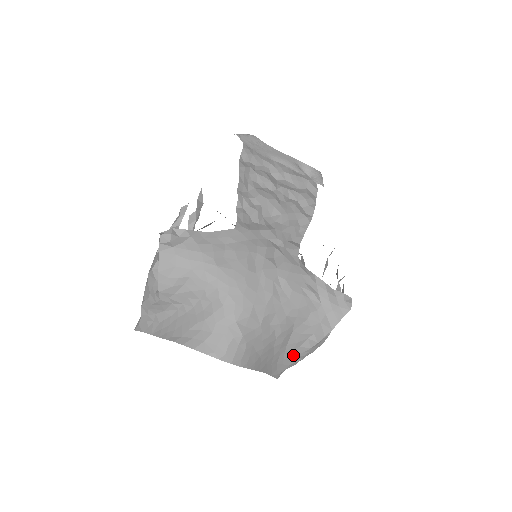
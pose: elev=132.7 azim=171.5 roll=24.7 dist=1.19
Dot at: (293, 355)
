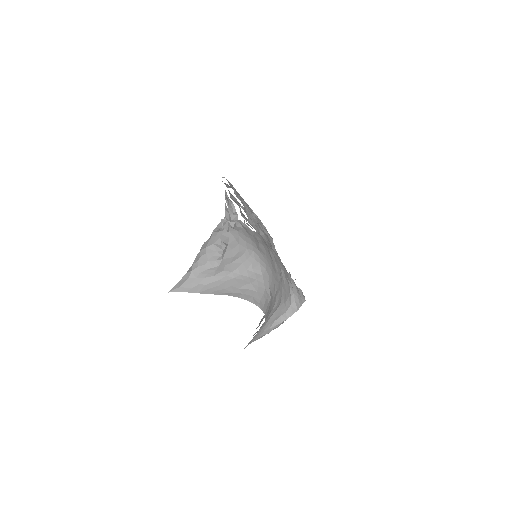
Dot at: (267, 328)
